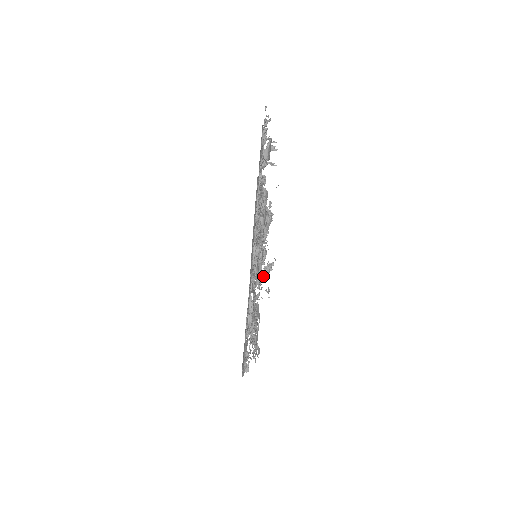
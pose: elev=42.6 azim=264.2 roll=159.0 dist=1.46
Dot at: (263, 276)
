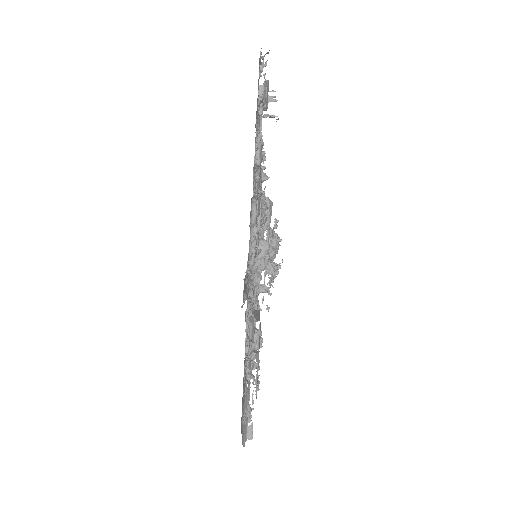
Dot at: (259, 225)
